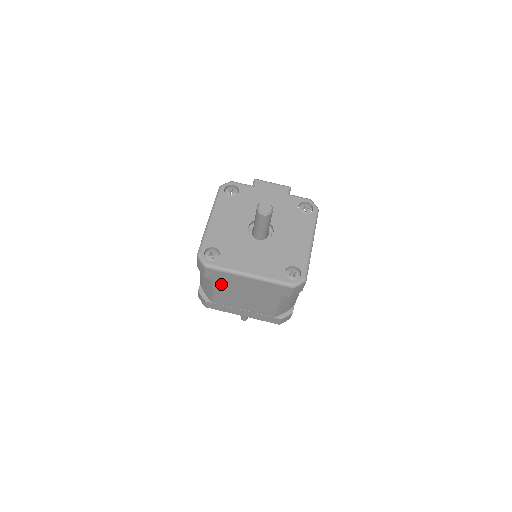
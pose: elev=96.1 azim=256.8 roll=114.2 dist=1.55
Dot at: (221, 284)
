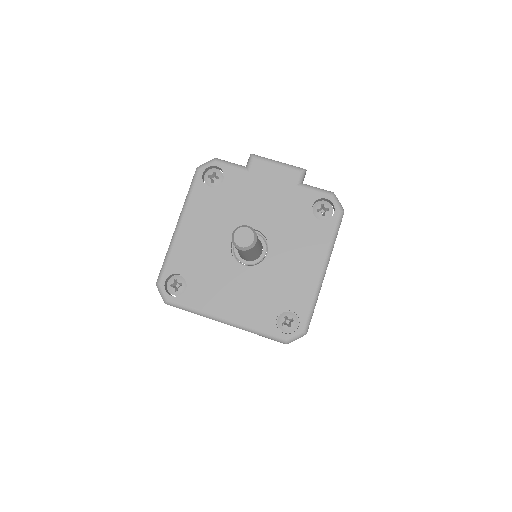
Dot at: occluded
